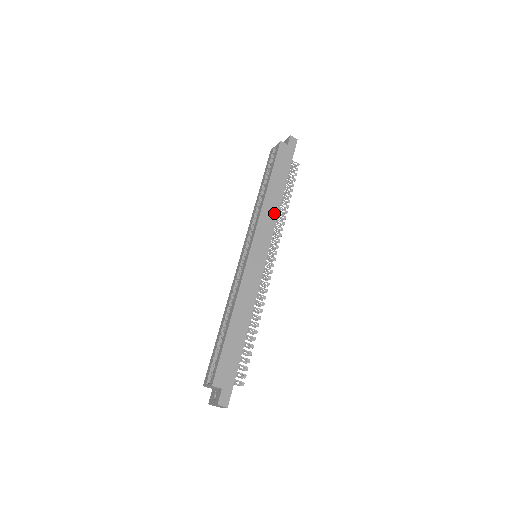
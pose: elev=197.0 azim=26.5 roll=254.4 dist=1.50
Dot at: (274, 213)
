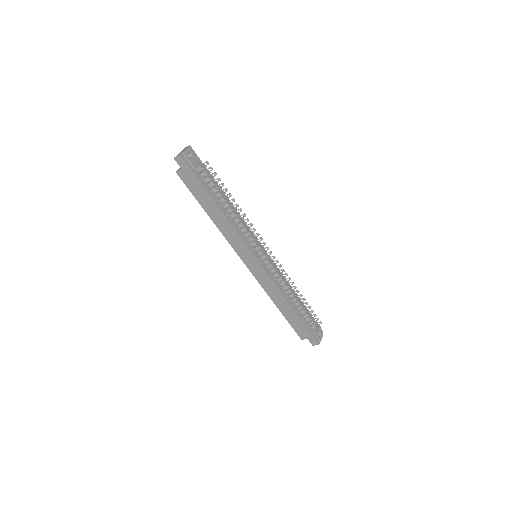
Dot at: (231, 230)
